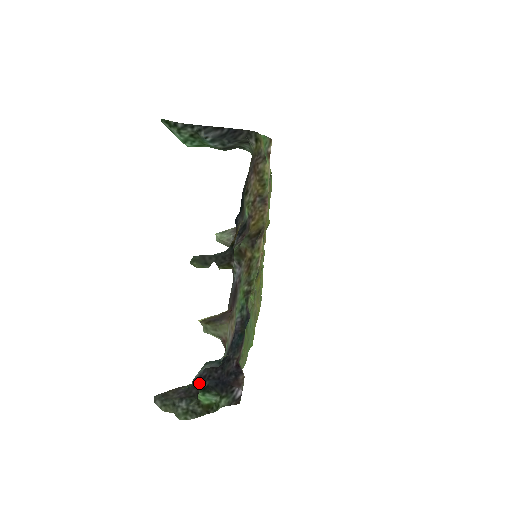
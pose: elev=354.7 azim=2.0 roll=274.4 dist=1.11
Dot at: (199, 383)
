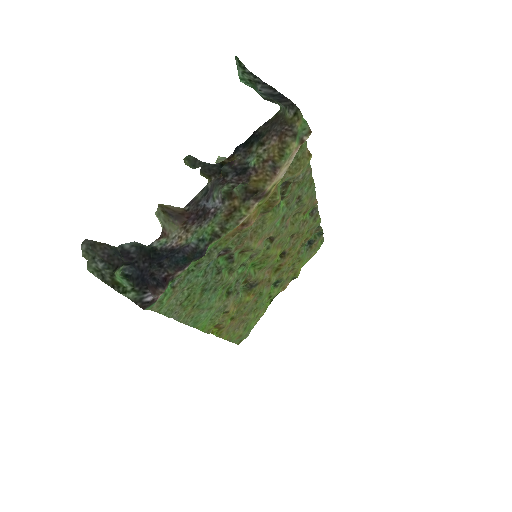
Dot at: (124, 259)
